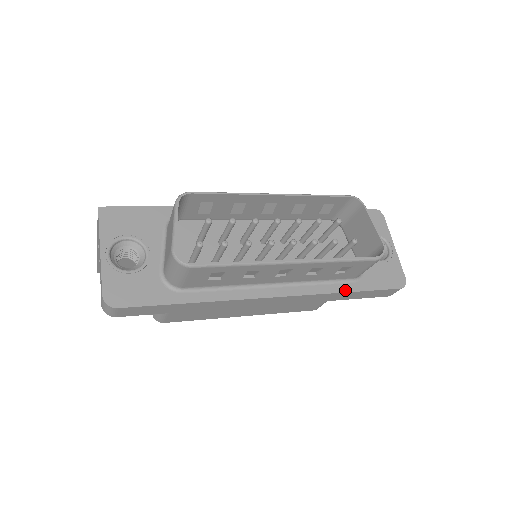
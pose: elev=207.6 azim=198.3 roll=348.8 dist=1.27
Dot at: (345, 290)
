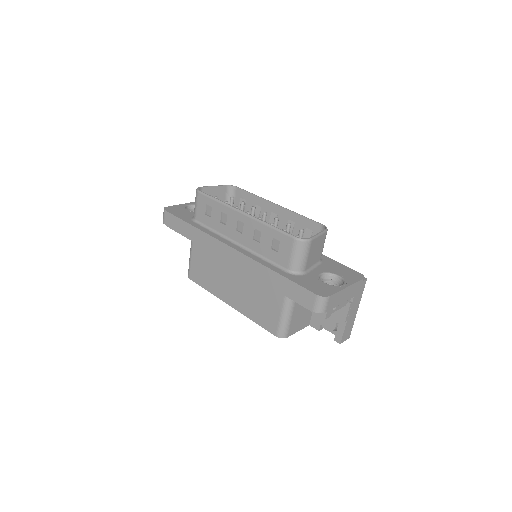
Dot at: (274, 269)
